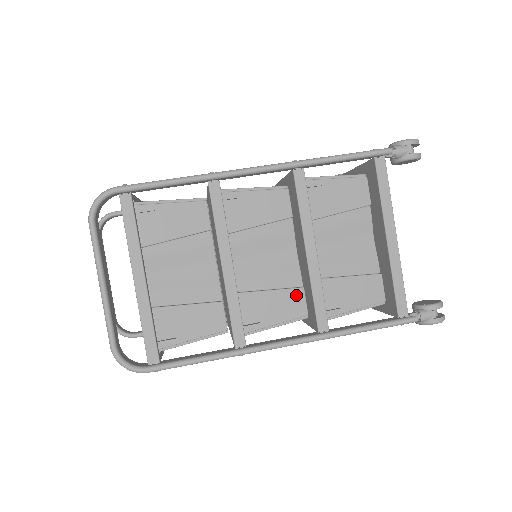
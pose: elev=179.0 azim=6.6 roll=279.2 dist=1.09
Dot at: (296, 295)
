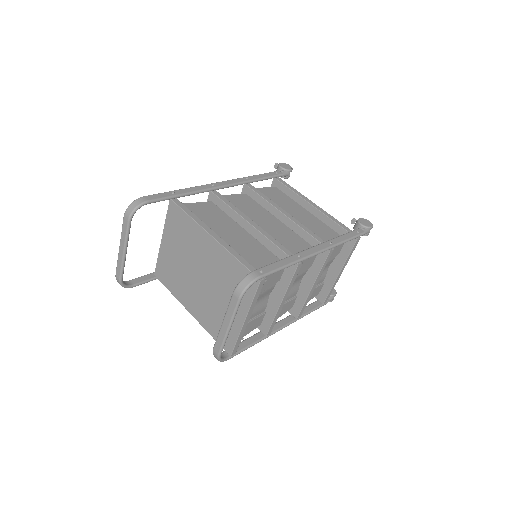
Dot at: (293, 301)
